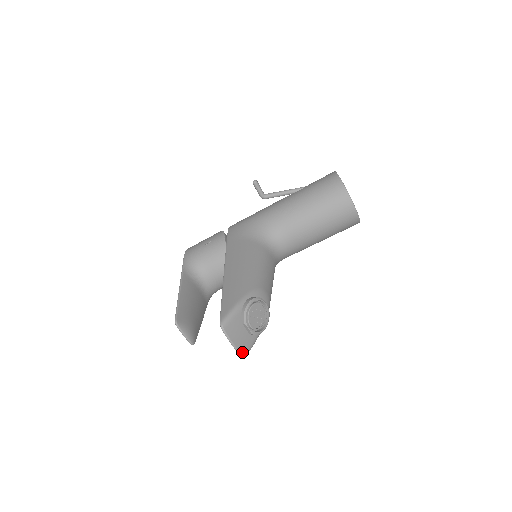
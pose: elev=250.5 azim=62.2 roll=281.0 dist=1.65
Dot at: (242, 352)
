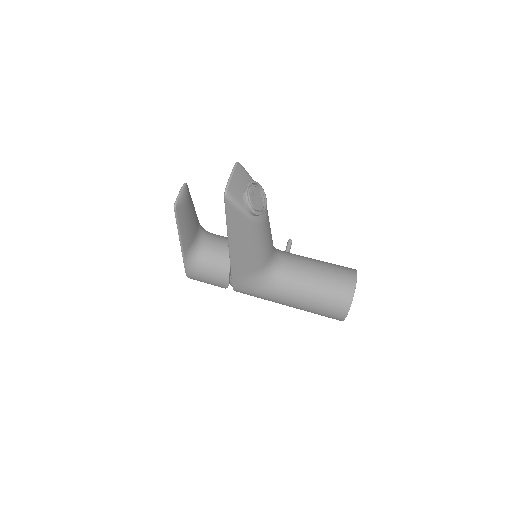
Dot at: (230, 187)
